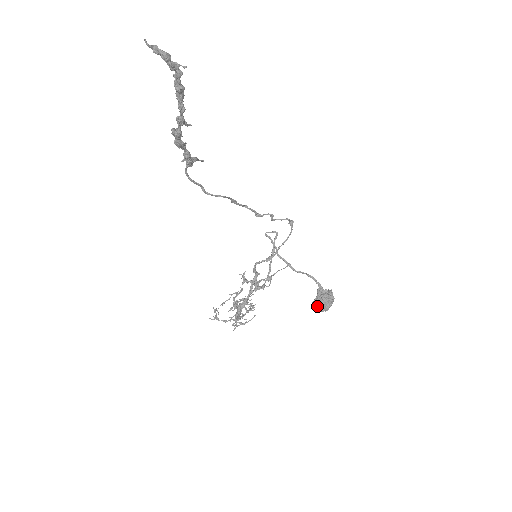
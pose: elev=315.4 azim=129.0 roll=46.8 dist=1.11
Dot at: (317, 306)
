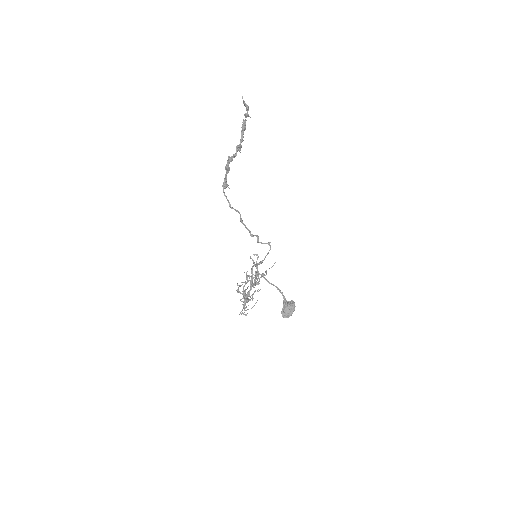
Dot at: (285, 312)
